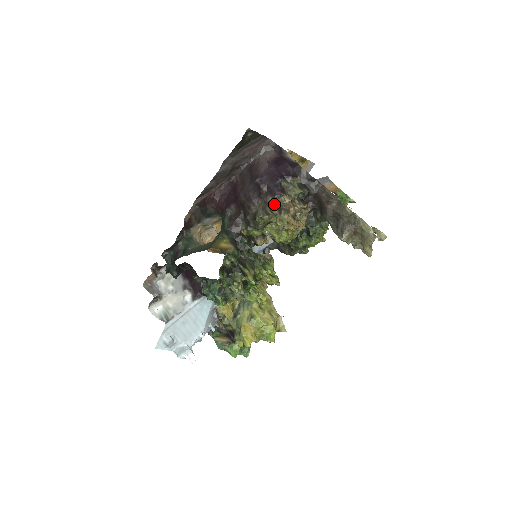
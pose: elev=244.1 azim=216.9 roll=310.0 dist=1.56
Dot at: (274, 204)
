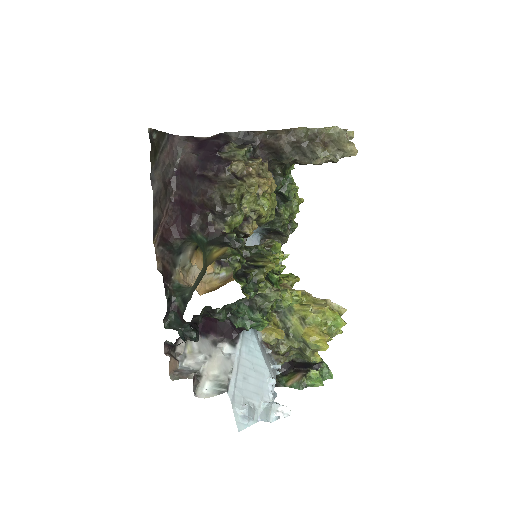
Dot at: (231, 178)
